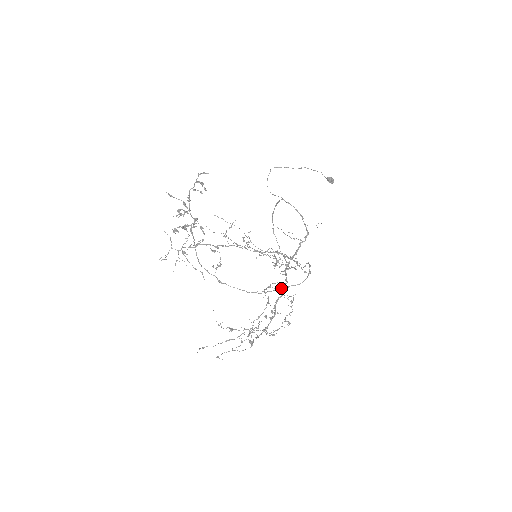
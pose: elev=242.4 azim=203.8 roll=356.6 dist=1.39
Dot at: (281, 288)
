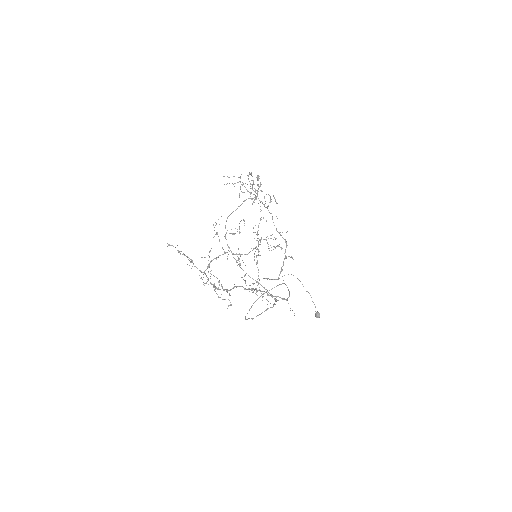
Dot at: occluded
